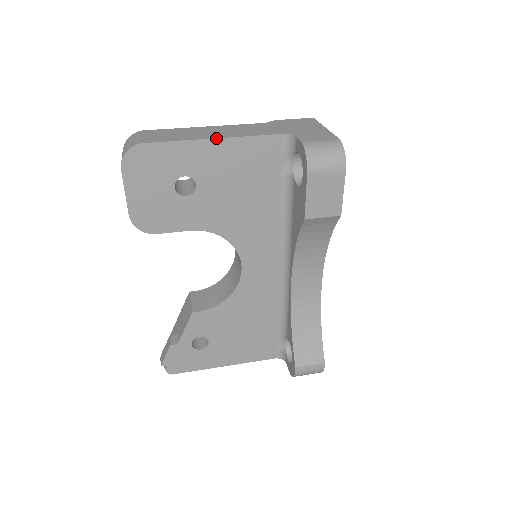
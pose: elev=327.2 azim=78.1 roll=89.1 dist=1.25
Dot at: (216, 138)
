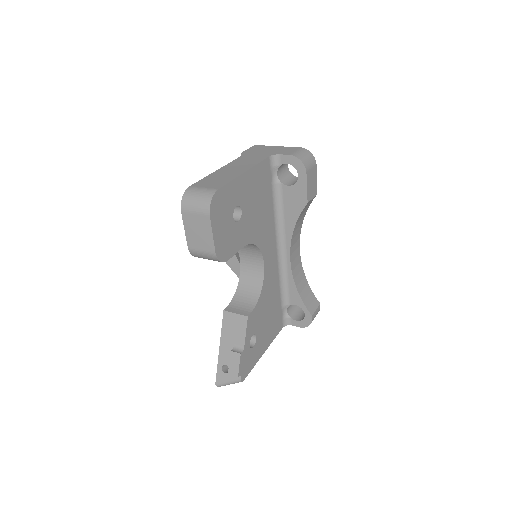
Dot at: (246, 171)
